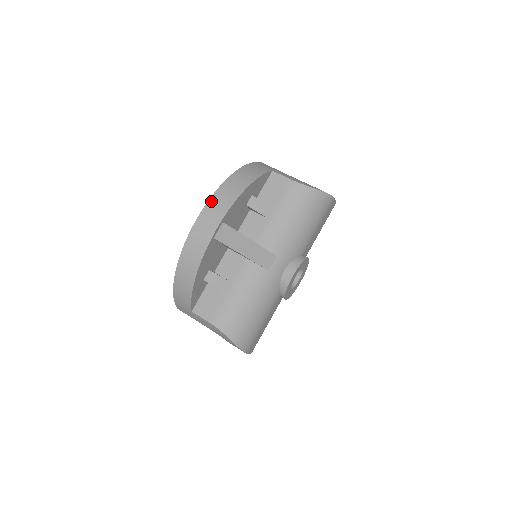
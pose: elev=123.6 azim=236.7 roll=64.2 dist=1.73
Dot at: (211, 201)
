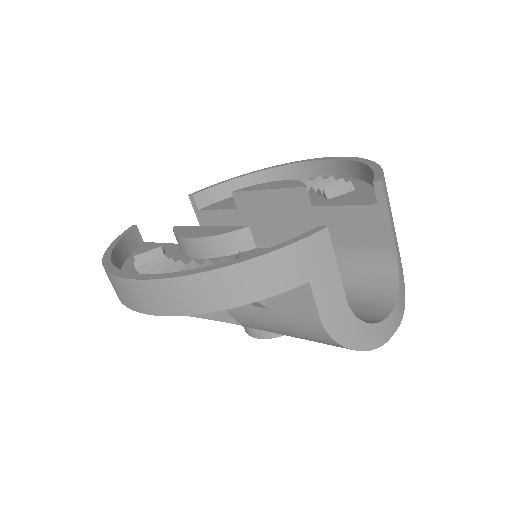
Dot at: (151, 284)
